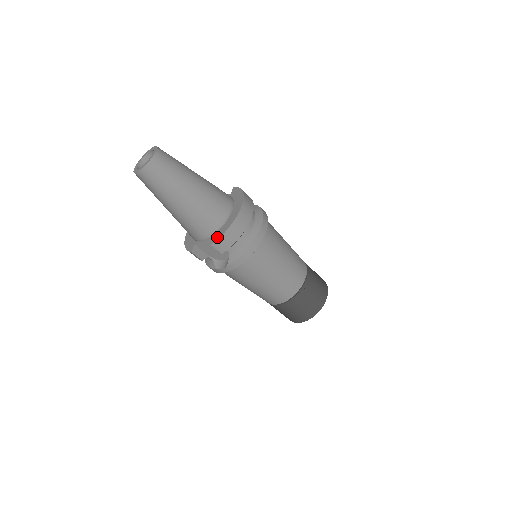
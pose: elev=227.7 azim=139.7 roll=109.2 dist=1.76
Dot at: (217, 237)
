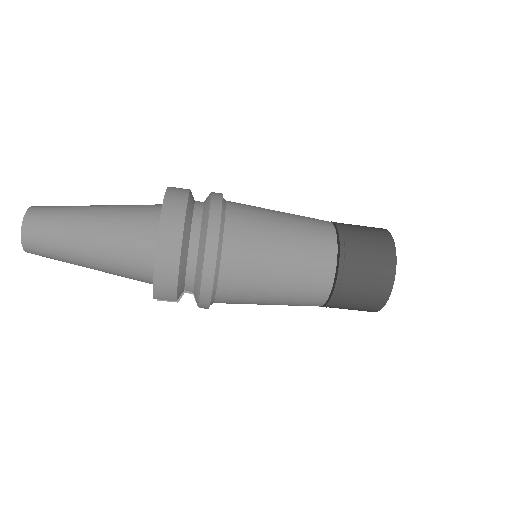
Dot at: (153, 288)
